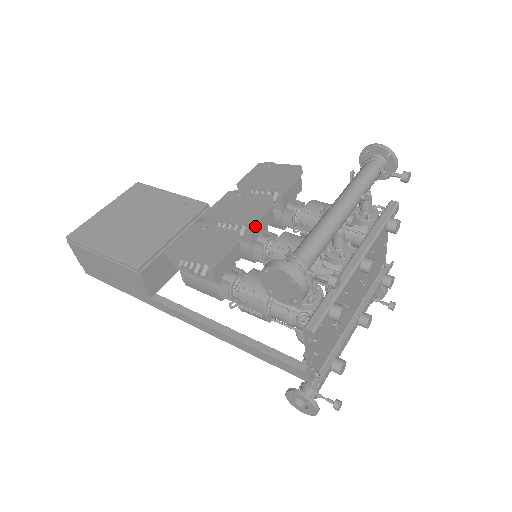
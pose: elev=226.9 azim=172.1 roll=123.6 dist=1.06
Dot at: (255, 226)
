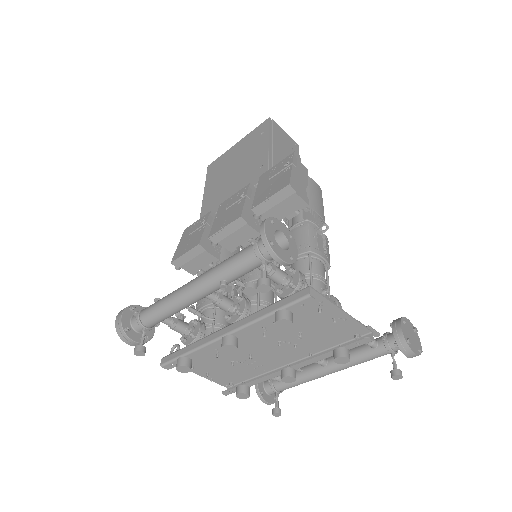
Dot at: (226, 240)
